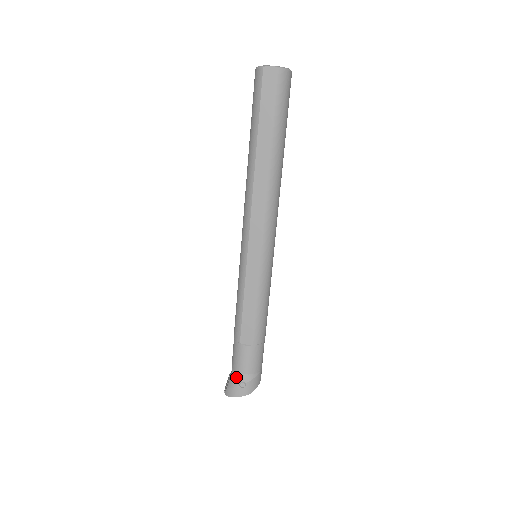
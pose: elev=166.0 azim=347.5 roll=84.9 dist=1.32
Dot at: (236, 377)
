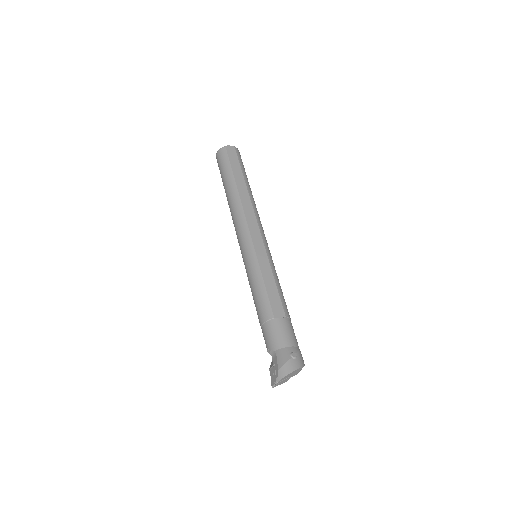
Dot at: (284, 352)
